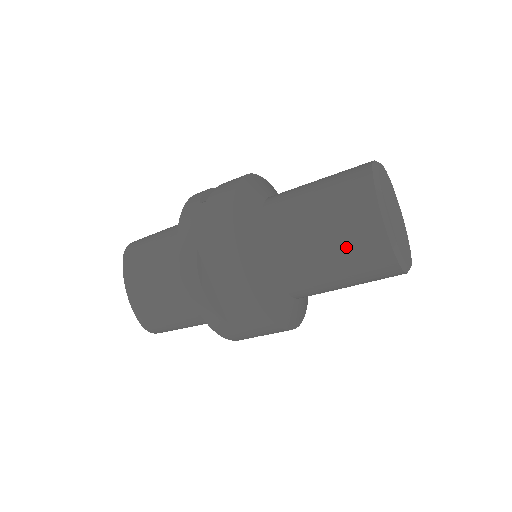
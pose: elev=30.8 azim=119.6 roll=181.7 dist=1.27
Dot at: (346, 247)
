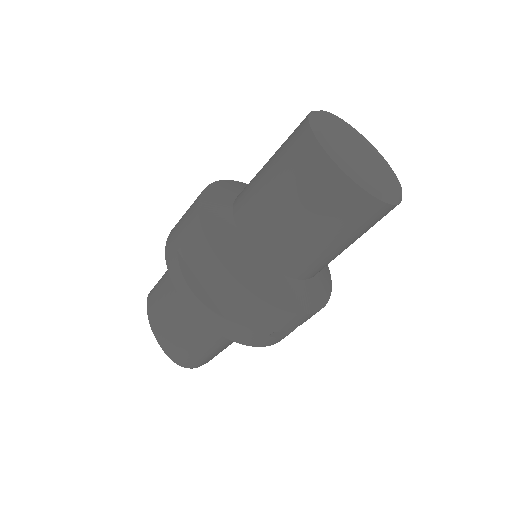
Dot at: (301, 192)
